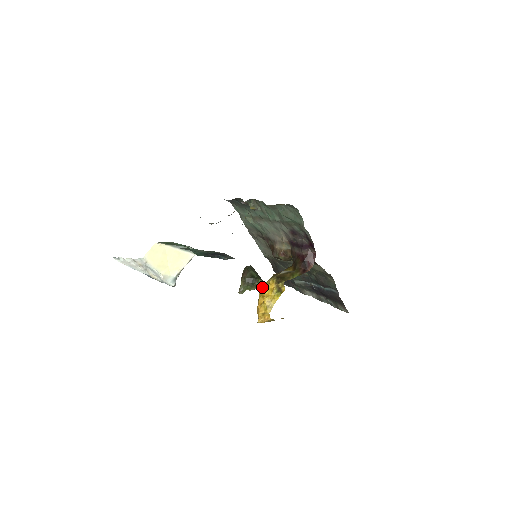
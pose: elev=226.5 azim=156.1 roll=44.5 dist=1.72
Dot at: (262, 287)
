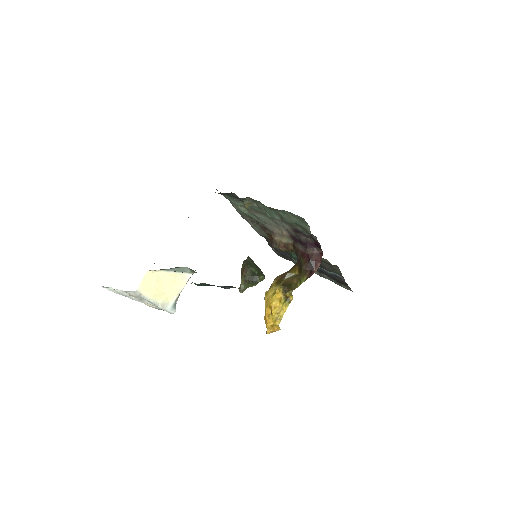
Dot at: (267, 295)
